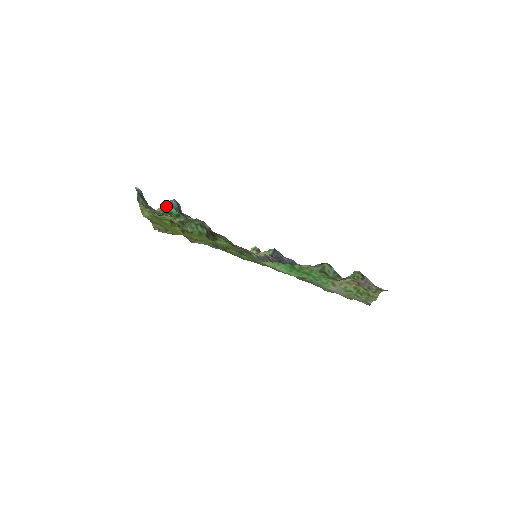
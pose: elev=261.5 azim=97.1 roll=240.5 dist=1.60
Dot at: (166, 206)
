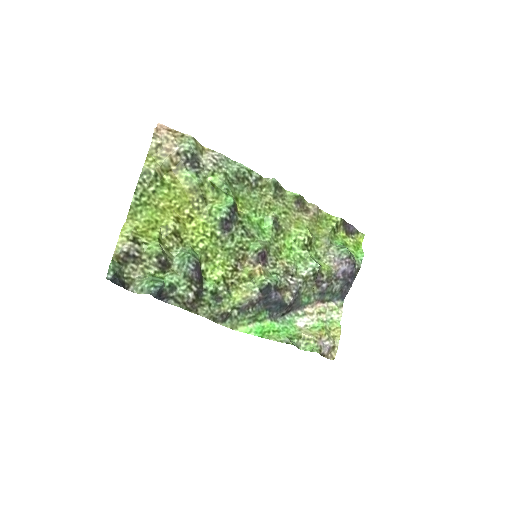
Dot at: (146, 280)
